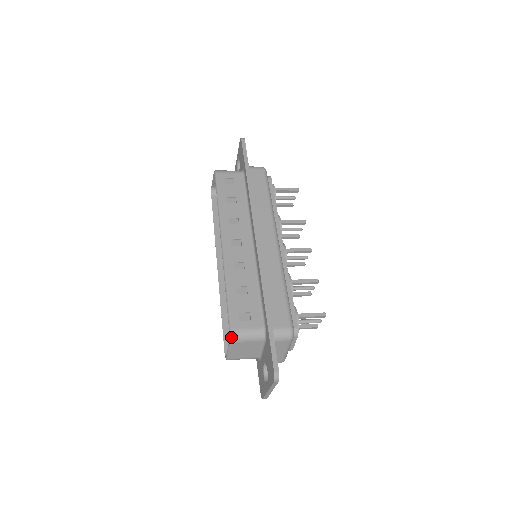
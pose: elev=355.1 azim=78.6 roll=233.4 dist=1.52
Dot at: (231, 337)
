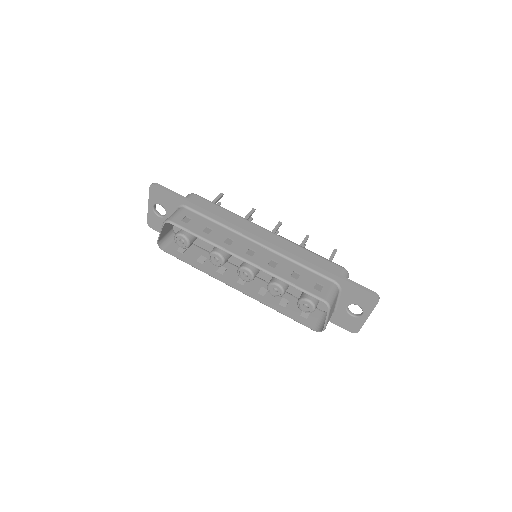
Dot at: (329, 305)
